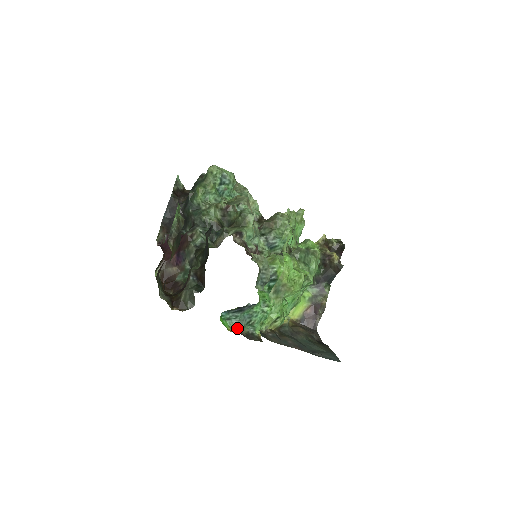
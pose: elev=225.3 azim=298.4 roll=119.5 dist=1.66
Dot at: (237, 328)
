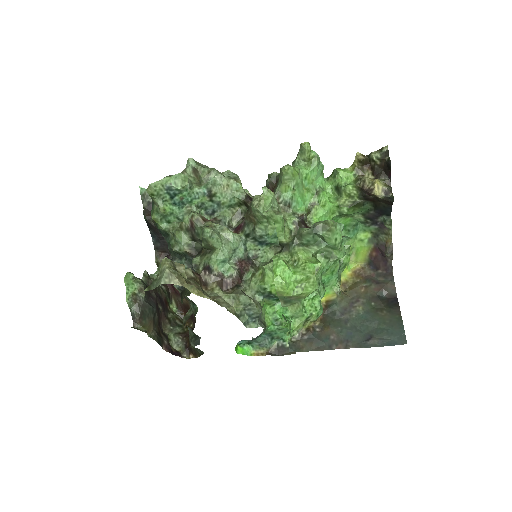
Dot at: (262, 348)
